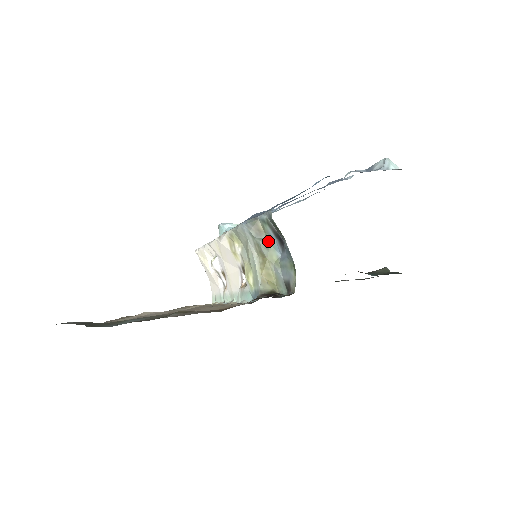
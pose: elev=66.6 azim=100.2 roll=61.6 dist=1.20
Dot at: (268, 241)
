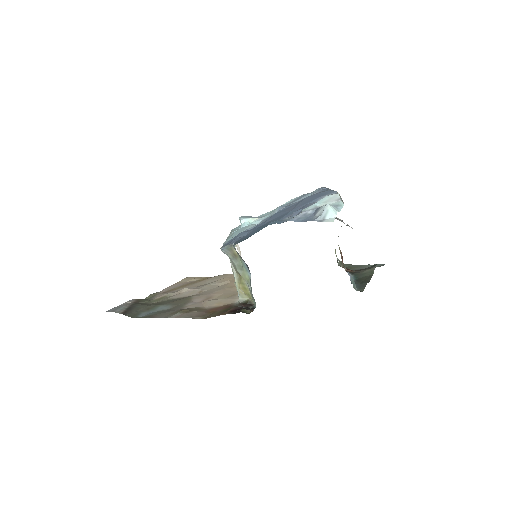
Dot at: (241, 263)
